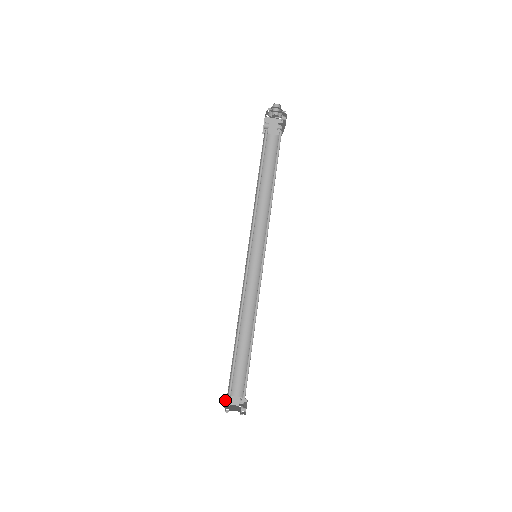
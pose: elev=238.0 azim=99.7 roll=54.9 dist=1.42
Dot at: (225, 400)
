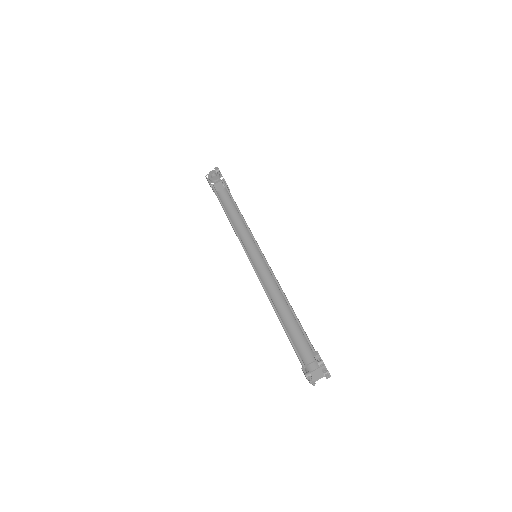
Dot at: occluded
